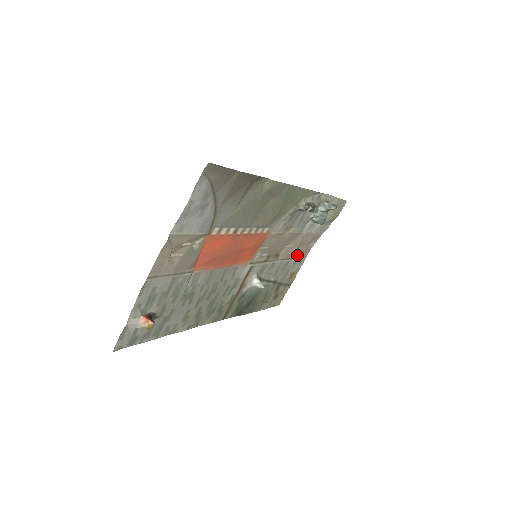
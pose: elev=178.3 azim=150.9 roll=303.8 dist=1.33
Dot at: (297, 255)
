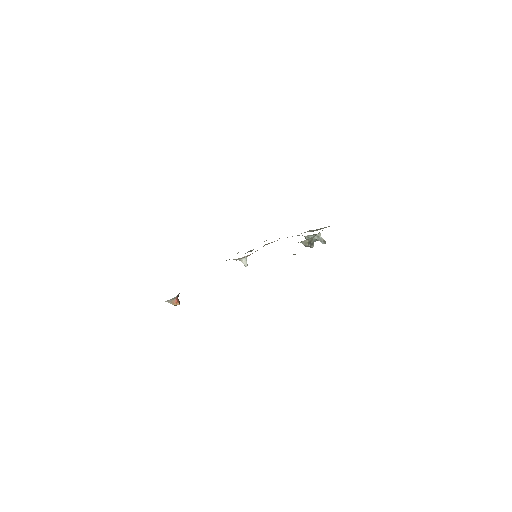
Dot at: (279, 238)
